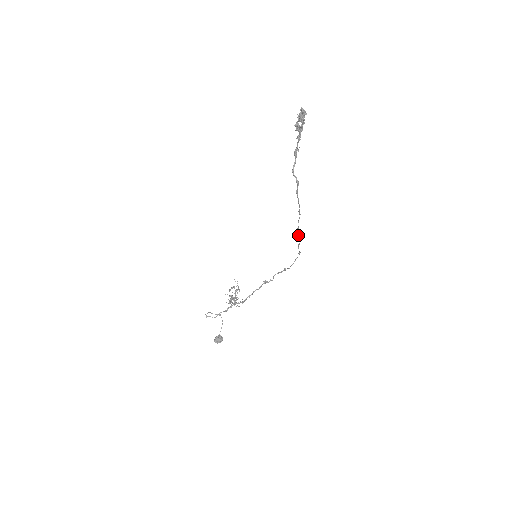
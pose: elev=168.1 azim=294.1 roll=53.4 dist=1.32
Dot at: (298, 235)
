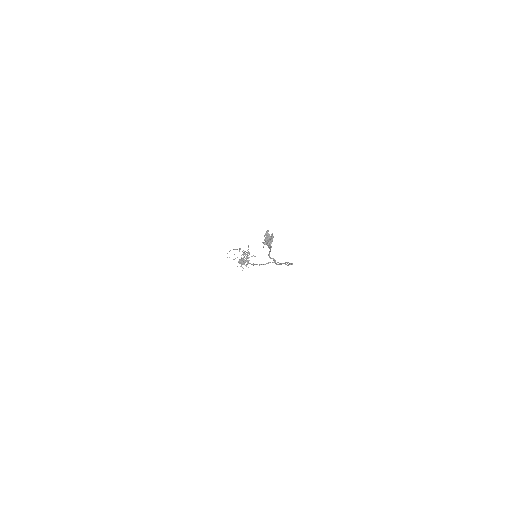
Dot at: (287, 263)
